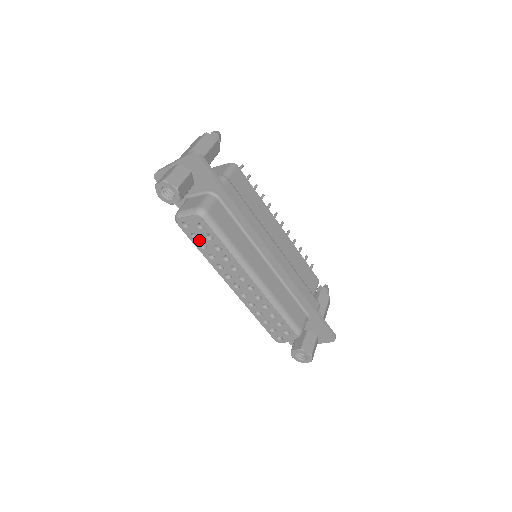
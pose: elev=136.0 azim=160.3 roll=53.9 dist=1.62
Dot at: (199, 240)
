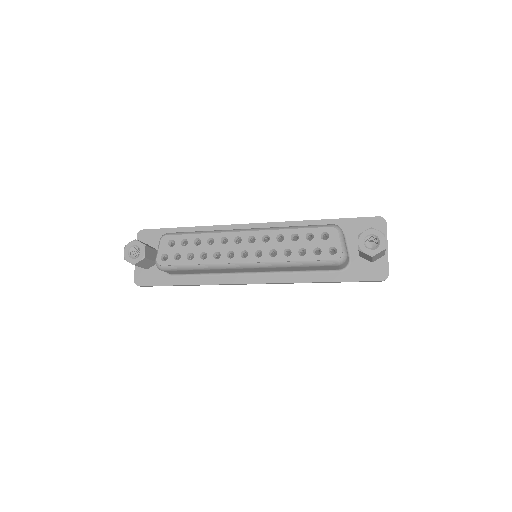
Dot at: (183, 256)
